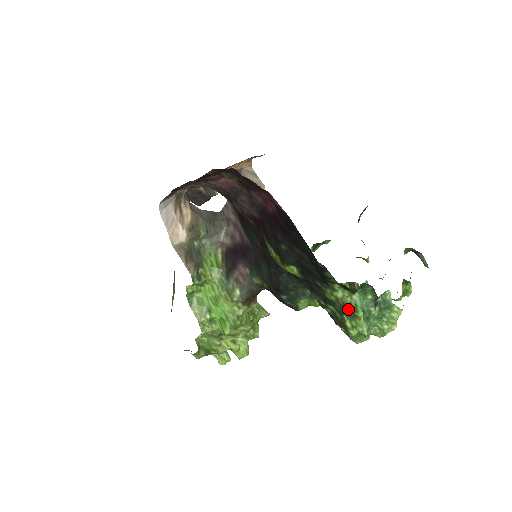
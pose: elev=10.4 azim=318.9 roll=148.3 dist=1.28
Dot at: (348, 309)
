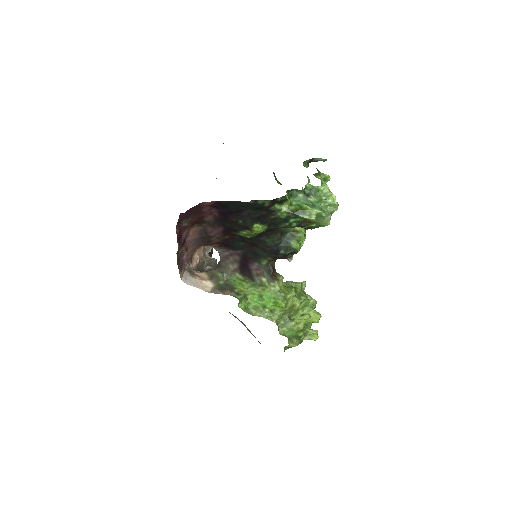
Dot at: (297, 211)
